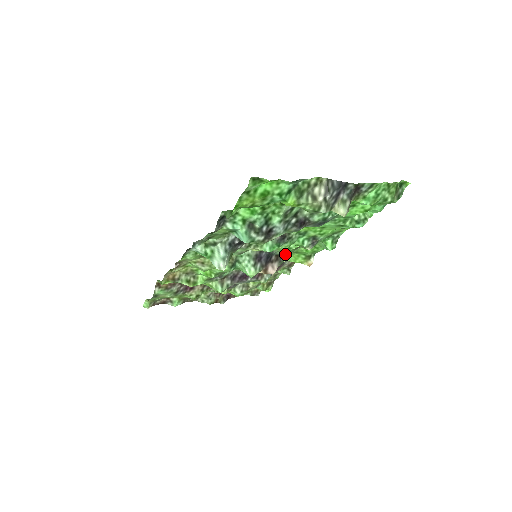
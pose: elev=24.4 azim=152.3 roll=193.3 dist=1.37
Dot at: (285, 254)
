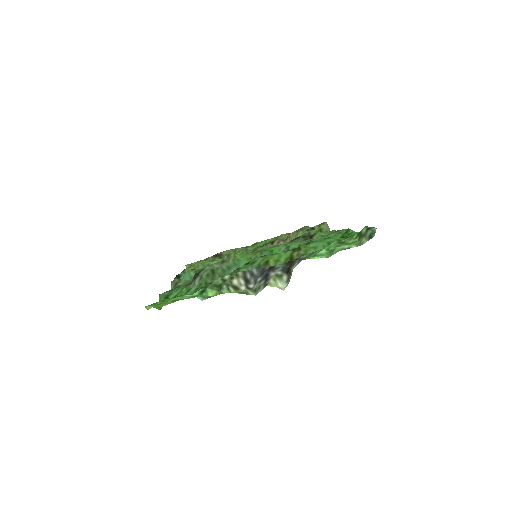
Dot at: (296, 239)
